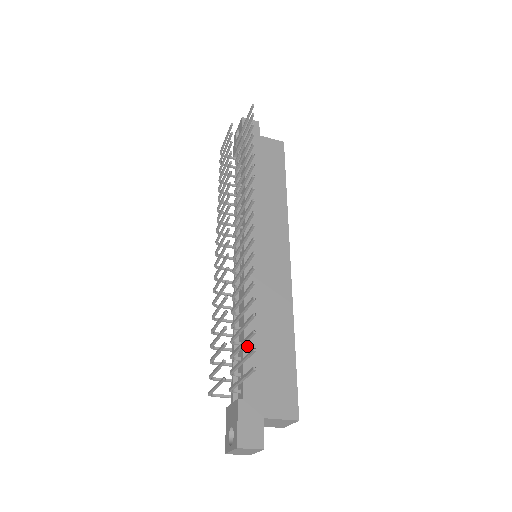
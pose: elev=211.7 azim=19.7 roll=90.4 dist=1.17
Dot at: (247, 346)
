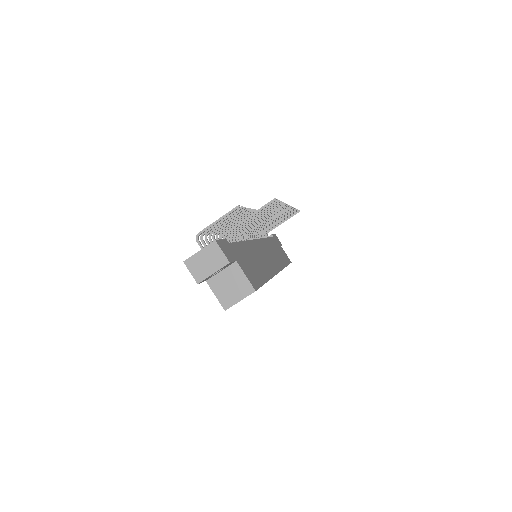
Dot at: (241, 244)
